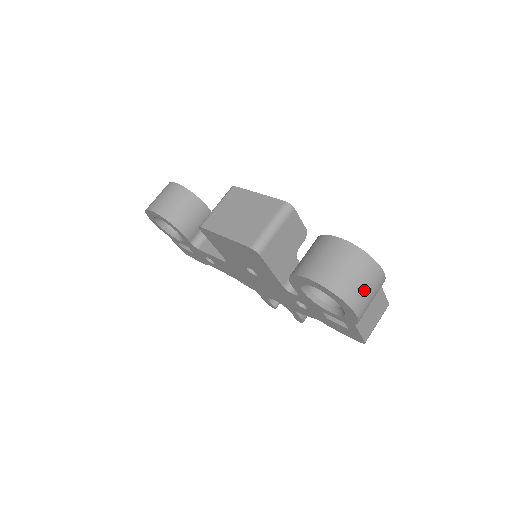
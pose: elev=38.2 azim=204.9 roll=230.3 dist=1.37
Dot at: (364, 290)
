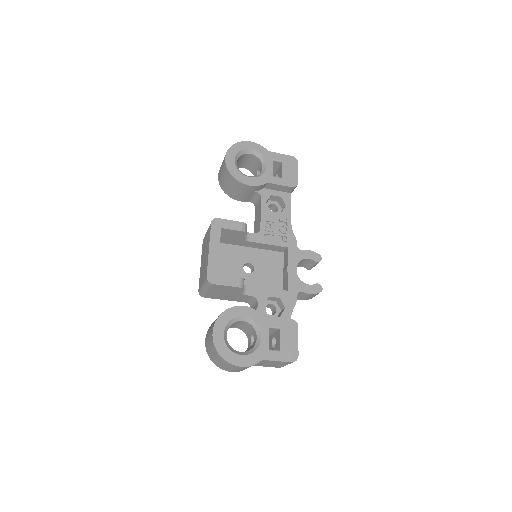
Dot at: (227, 368)
